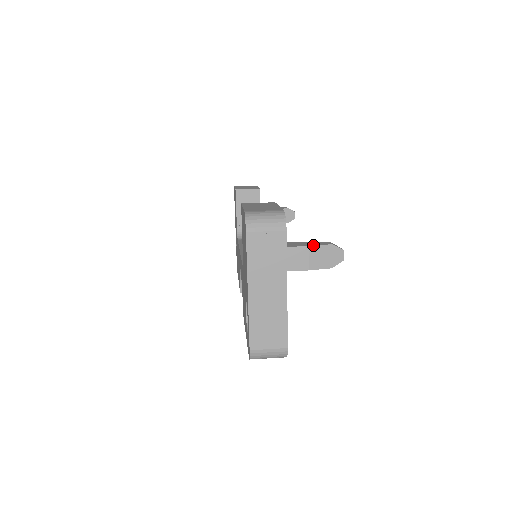
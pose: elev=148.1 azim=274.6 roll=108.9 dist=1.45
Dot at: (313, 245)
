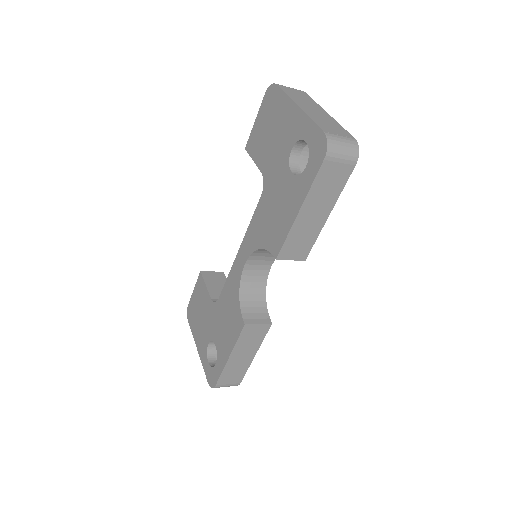
Dot at: occluded
